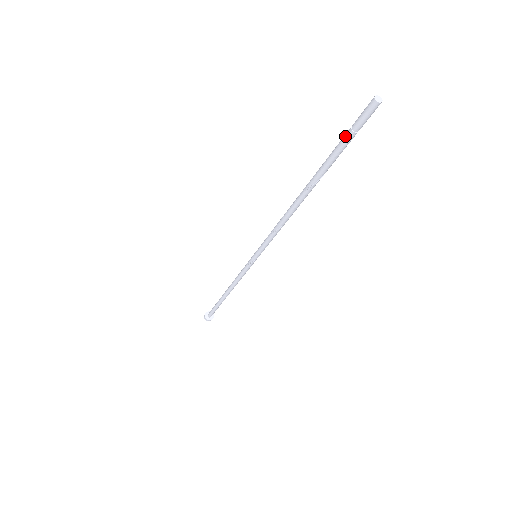
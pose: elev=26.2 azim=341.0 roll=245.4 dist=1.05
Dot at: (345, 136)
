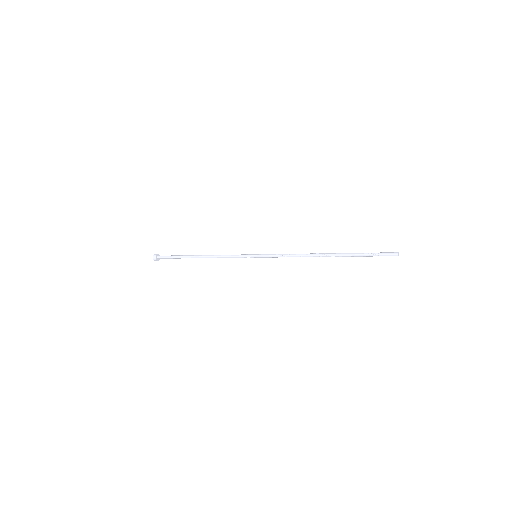
Dot at: (373, 255)
